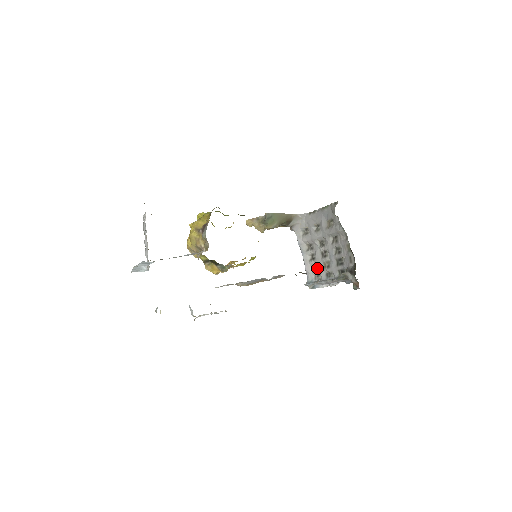
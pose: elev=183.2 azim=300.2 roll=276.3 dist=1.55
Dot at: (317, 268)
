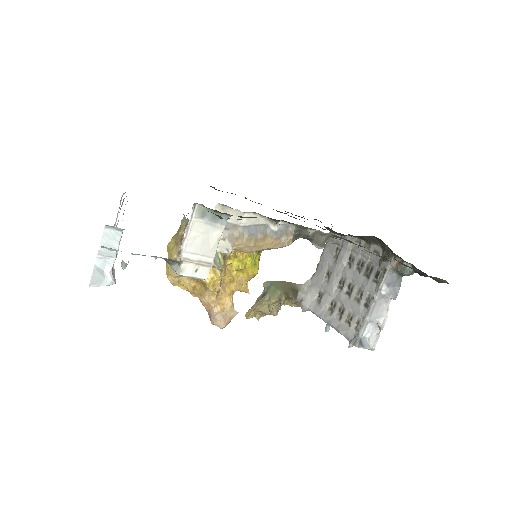
Dot at: (352, 316)
